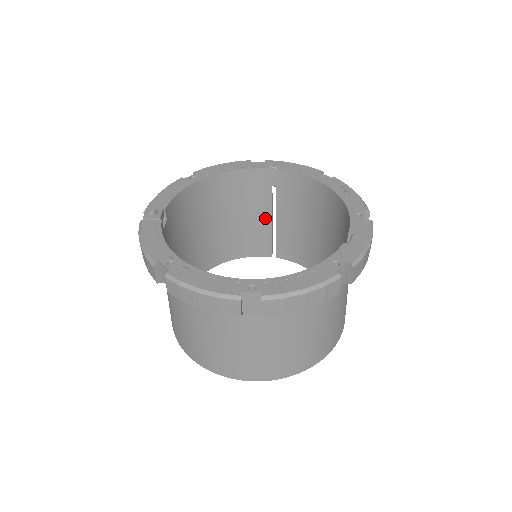
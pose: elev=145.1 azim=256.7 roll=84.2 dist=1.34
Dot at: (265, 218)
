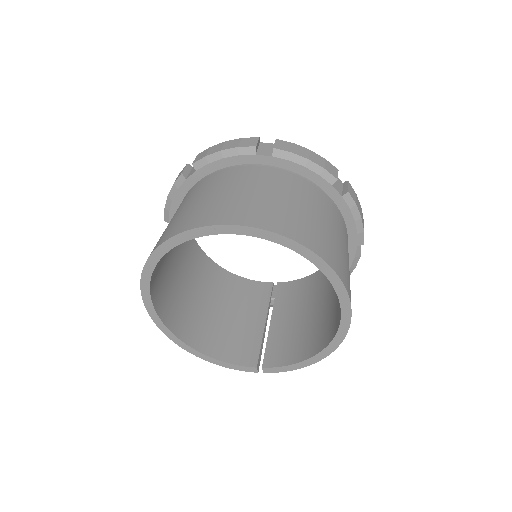
Dot at: (259, 323)
